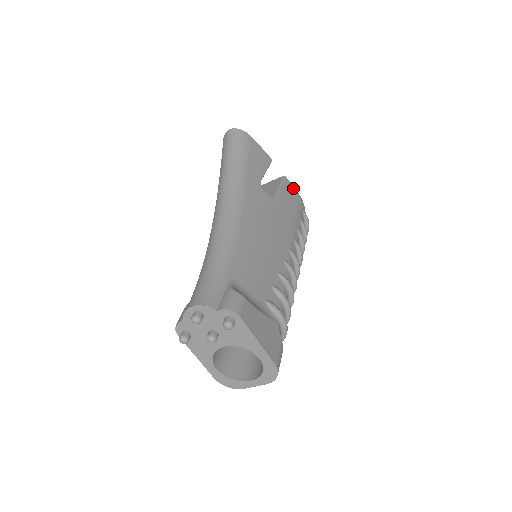
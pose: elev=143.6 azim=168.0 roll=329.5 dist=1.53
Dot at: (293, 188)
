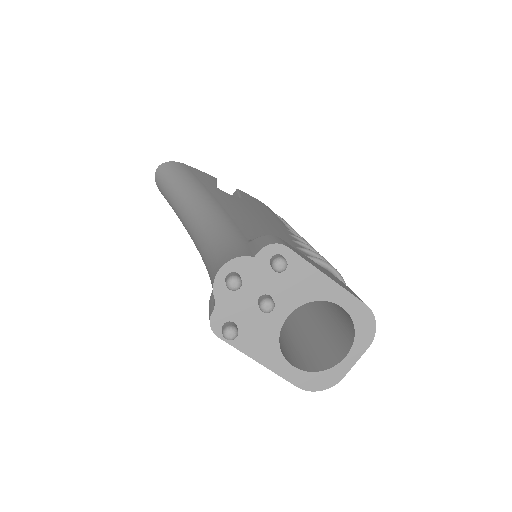
Dot at: (252, 197)
